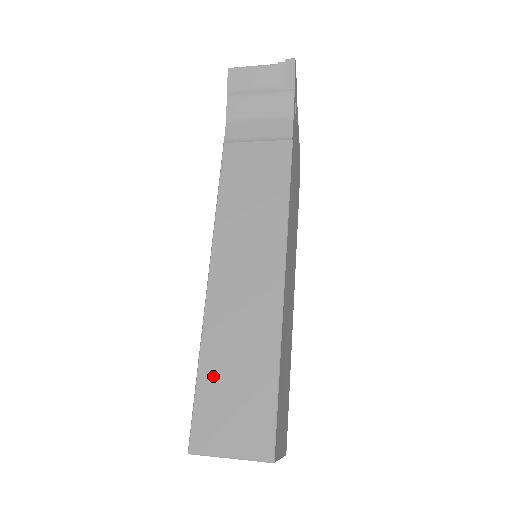
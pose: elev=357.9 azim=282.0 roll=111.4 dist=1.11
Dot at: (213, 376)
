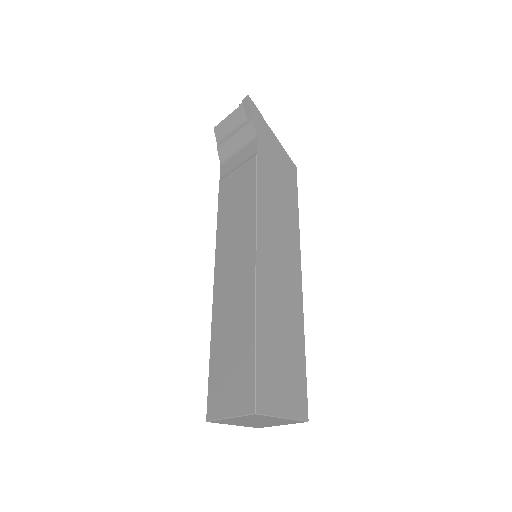
Dot at: (218, 356)
